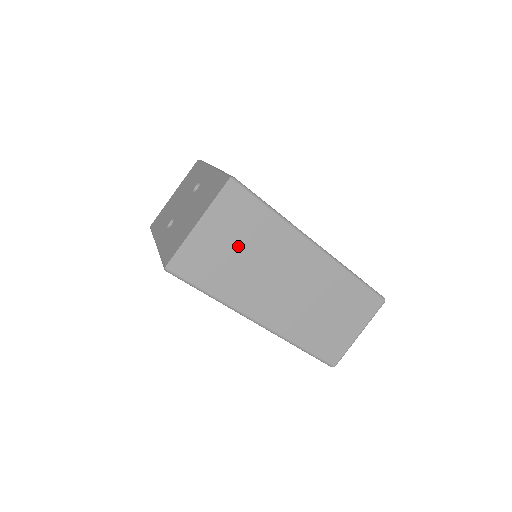
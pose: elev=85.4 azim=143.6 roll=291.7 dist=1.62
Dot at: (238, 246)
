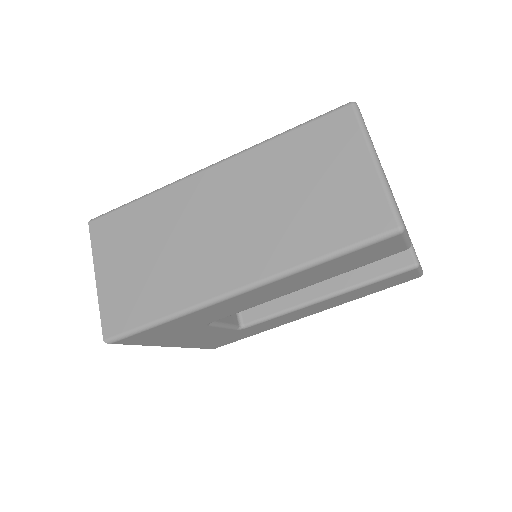
Dot at: (141, 255)
